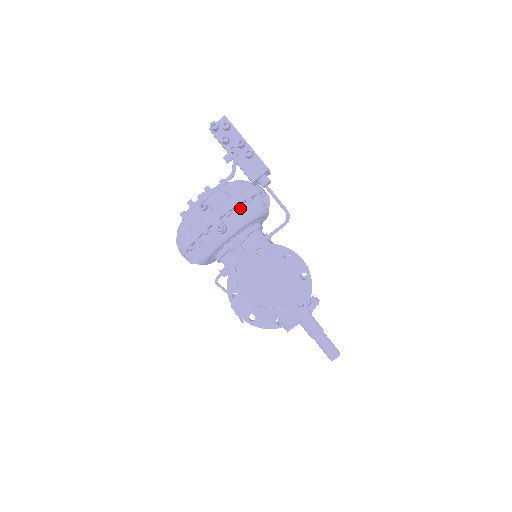
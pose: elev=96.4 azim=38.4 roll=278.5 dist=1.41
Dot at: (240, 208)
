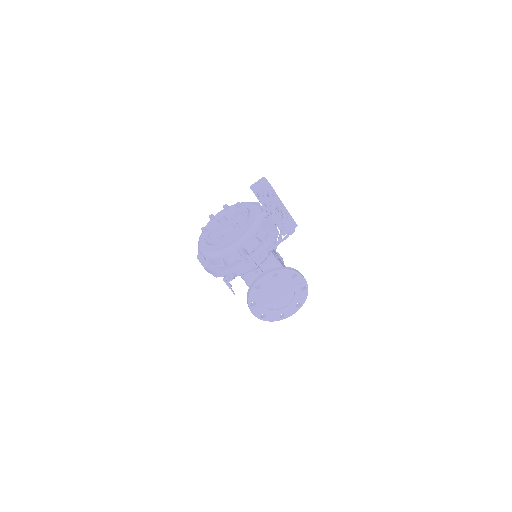
Dot at: occluded
